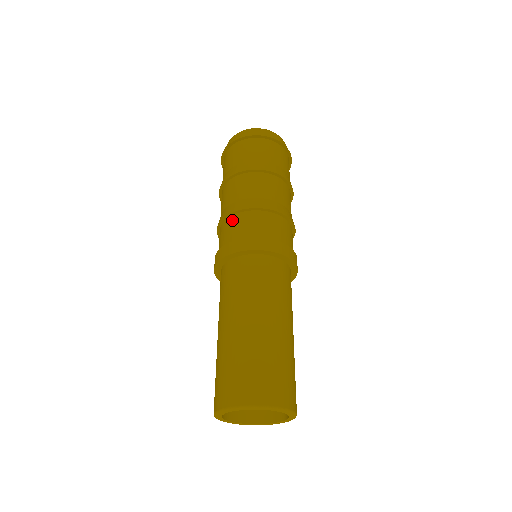
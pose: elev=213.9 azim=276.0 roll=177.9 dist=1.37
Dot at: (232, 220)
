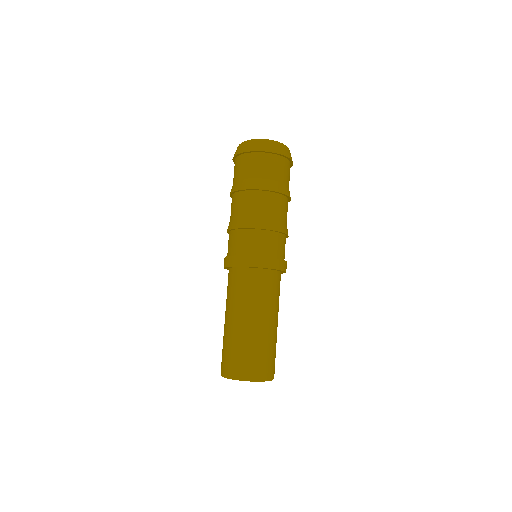
Dot at: (245, 234)
